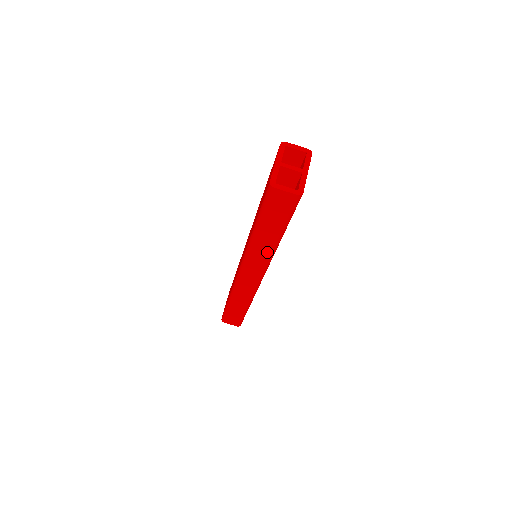
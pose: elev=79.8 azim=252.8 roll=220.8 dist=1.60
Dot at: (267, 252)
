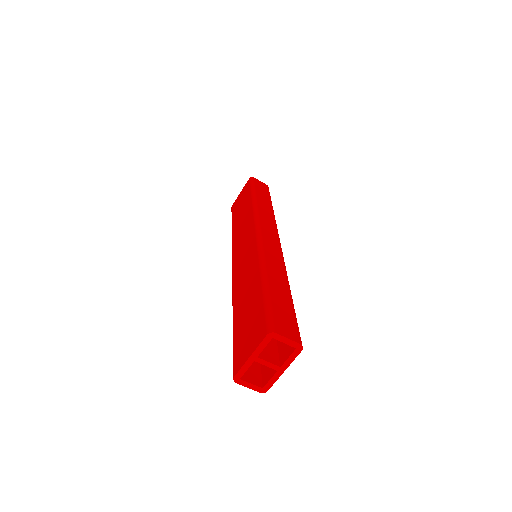
Dot at: occluded
